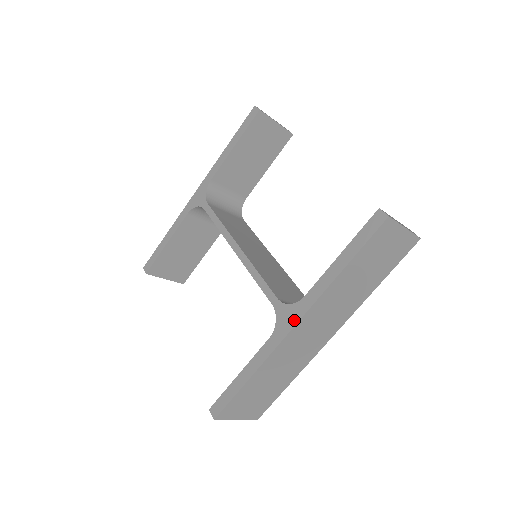
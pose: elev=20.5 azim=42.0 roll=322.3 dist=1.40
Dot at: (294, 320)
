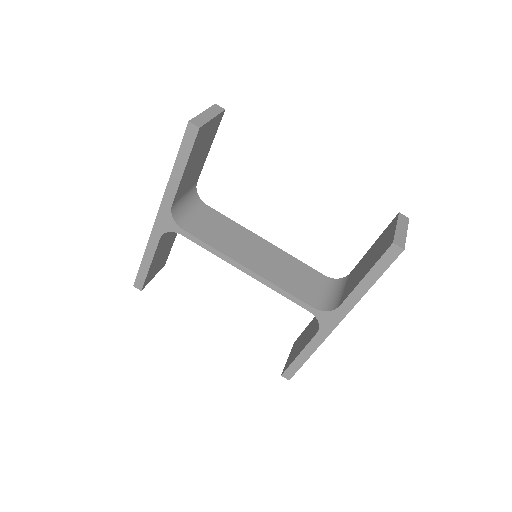
Dot at: (336, 321)
